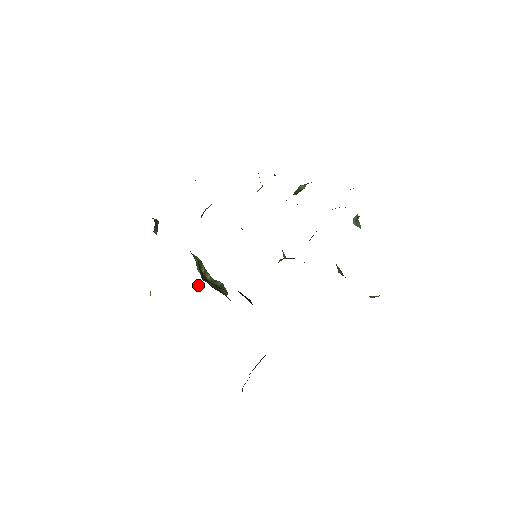
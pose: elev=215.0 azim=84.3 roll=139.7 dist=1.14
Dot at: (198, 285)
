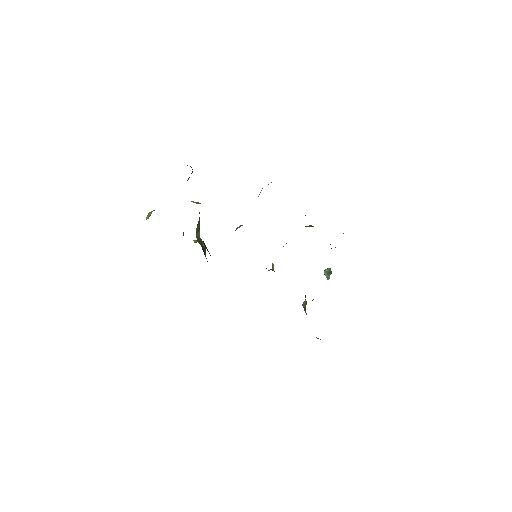
Dot at: (183, 232)
